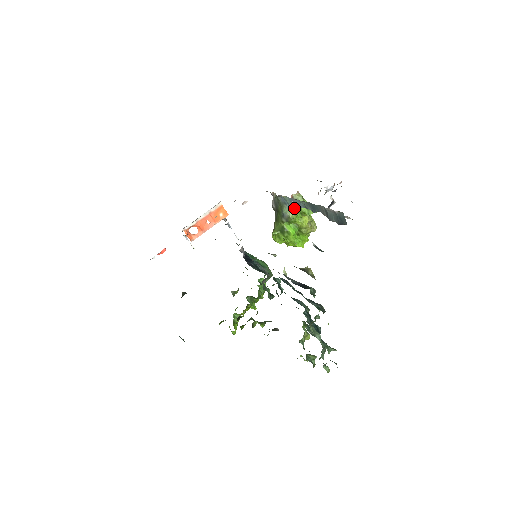
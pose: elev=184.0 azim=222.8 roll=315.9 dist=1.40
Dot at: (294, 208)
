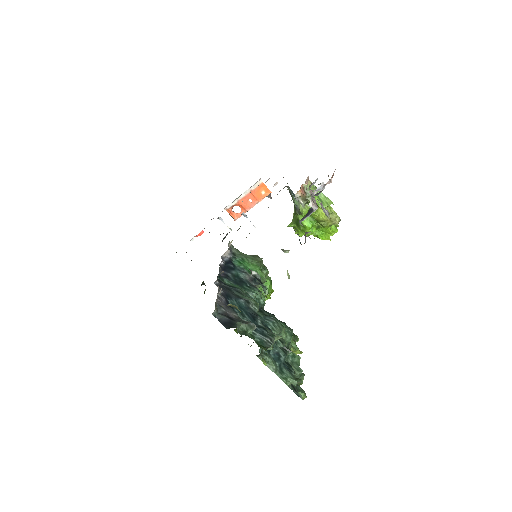
Dot at: (305, 200)
